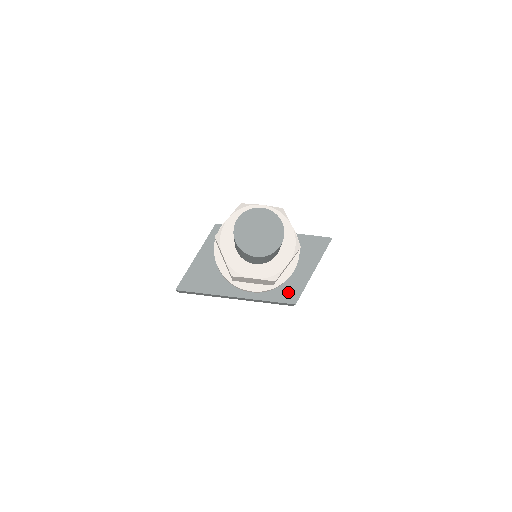
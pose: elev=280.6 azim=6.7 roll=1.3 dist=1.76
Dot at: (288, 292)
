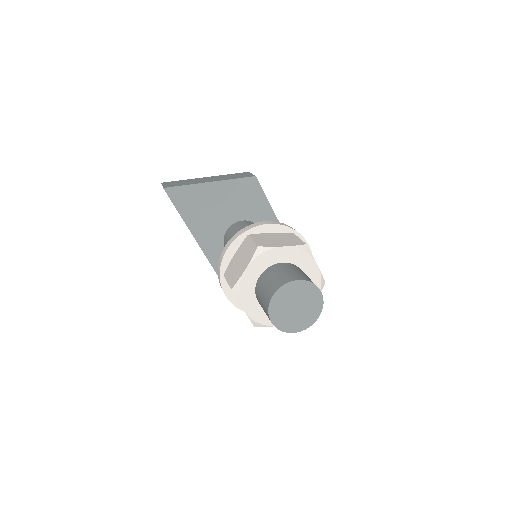
Dot at: occluded
